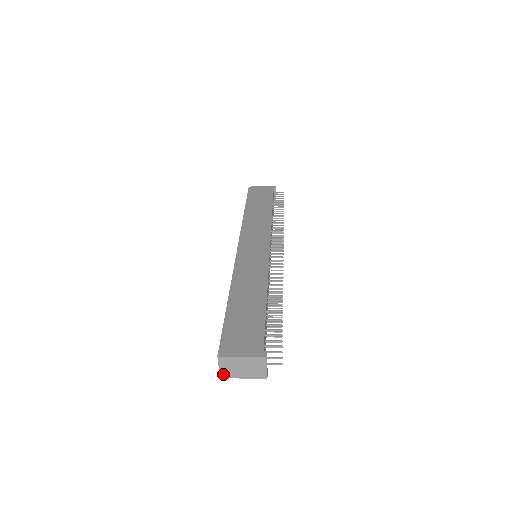
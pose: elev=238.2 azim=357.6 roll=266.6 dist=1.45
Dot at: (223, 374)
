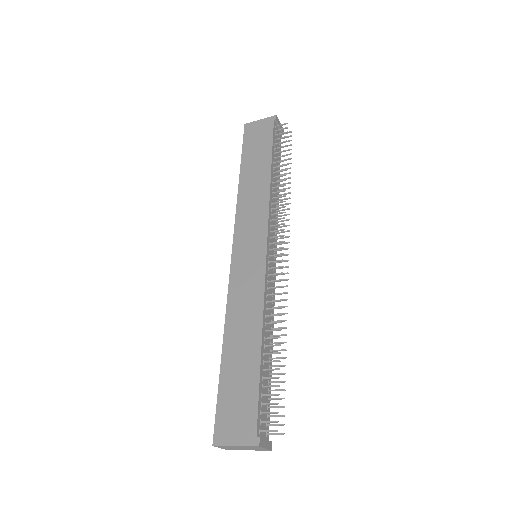
Dot at: (227, 449)
